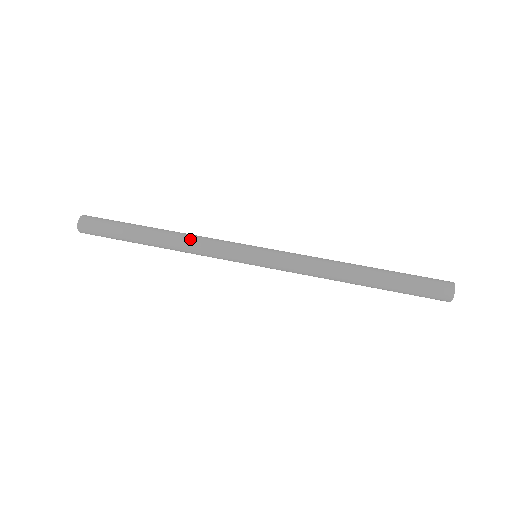
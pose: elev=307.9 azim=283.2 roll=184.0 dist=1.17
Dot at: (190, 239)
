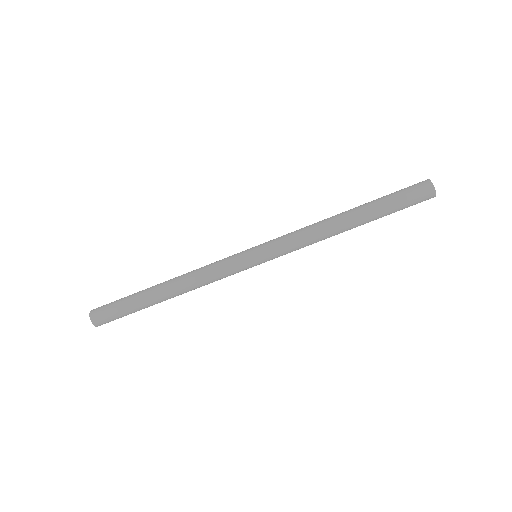
Dot at: (196, 283)
